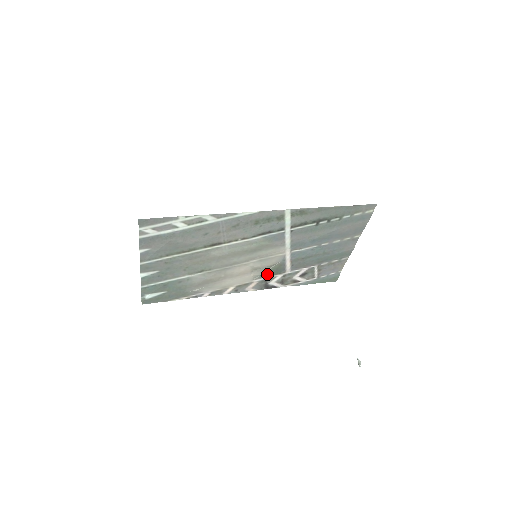
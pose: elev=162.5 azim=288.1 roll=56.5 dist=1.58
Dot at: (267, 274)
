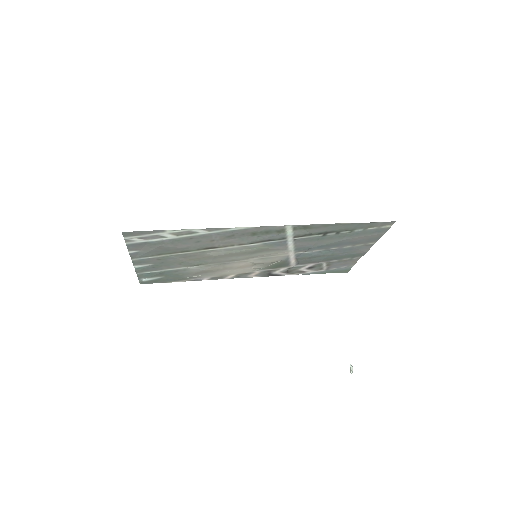
Dot at: (270, 267)
